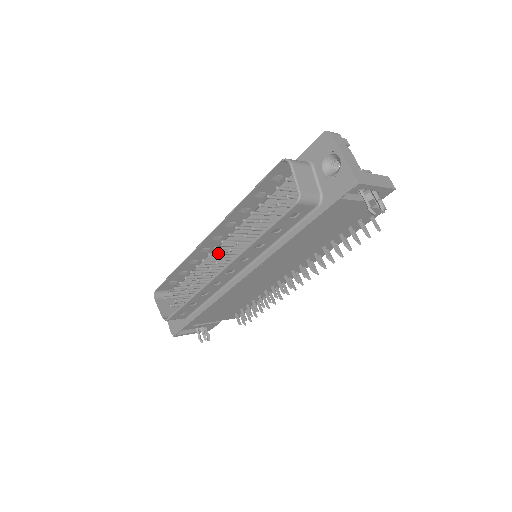
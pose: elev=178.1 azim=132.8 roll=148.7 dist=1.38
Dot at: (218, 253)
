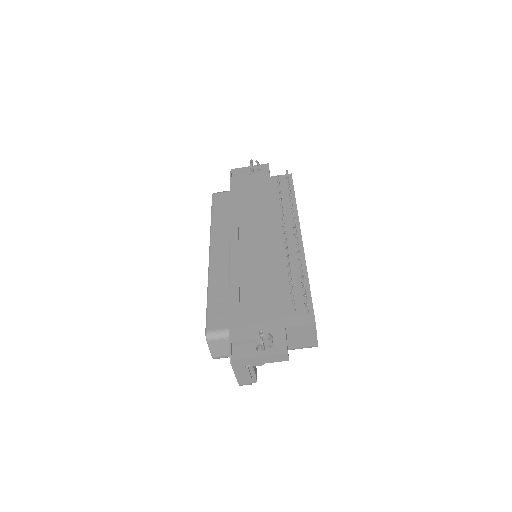
Dot at: occluded
